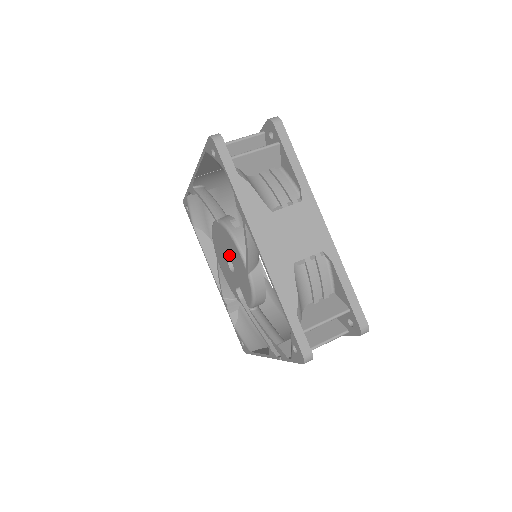
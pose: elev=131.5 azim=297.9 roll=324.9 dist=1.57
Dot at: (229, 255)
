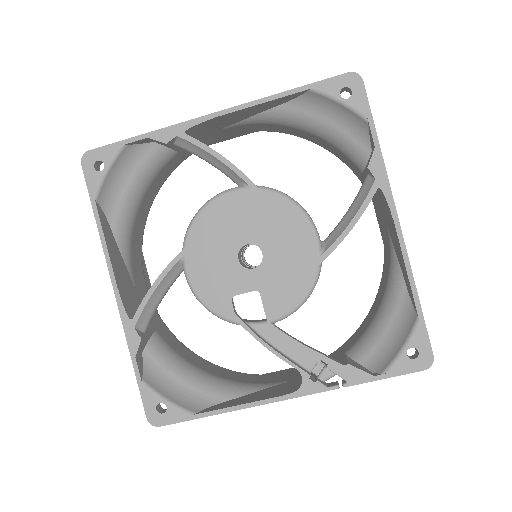
Dot at: (261, 239)
